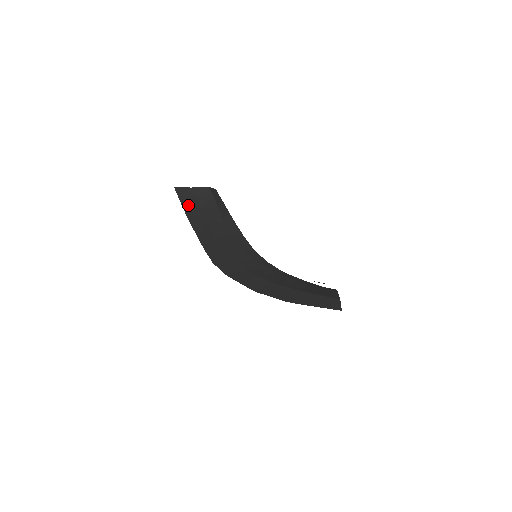
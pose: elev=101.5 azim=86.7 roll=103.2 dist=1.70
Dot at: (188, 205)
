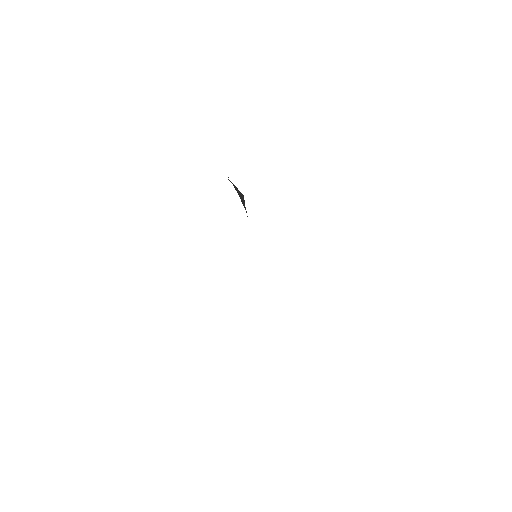
Dot at: occluded
